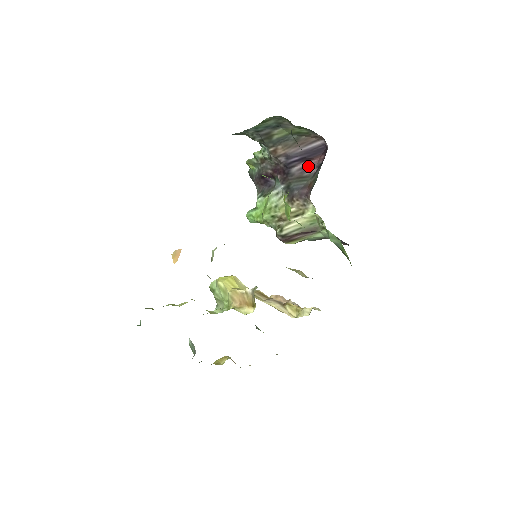
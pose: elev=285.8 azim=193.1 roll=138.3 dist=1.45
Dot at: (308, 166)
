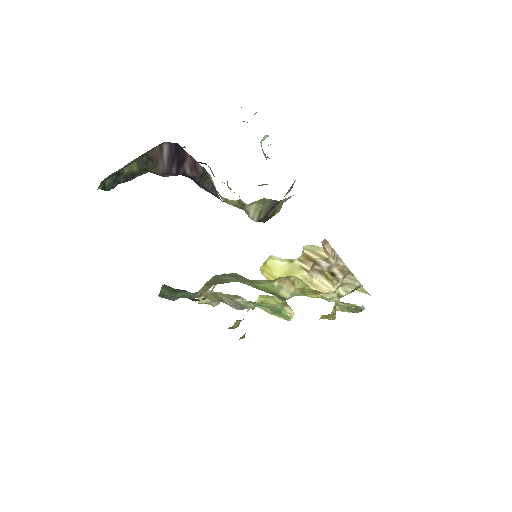
Dot at: (192, 165)
